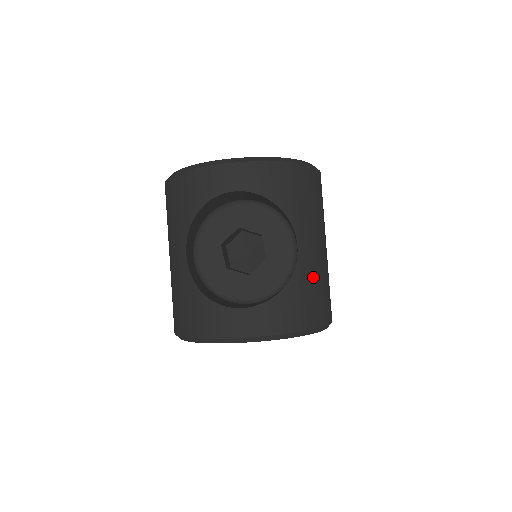
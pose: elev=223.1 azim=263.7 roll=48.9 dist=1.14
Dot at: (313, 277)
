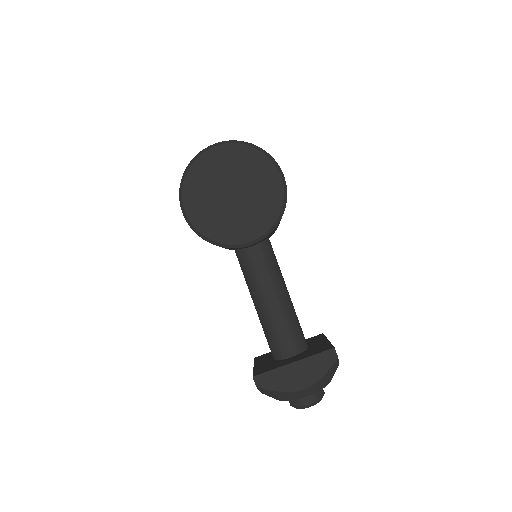
Dot at: occluded
